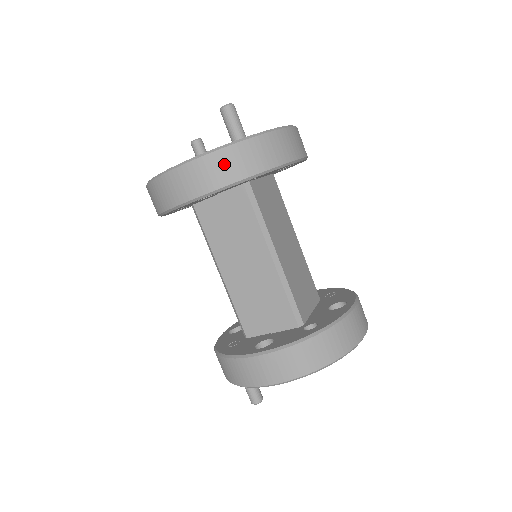
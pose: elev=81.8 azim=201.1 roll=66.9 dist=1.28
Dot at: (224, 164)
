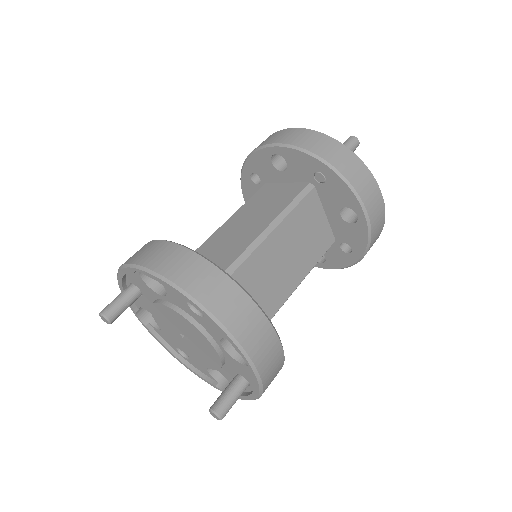
Dot at: (313, 139)
